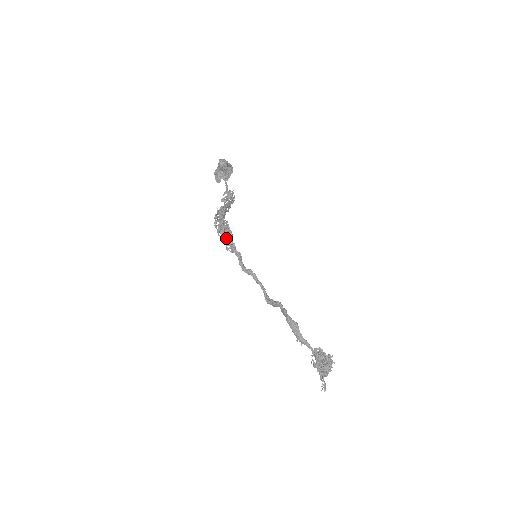
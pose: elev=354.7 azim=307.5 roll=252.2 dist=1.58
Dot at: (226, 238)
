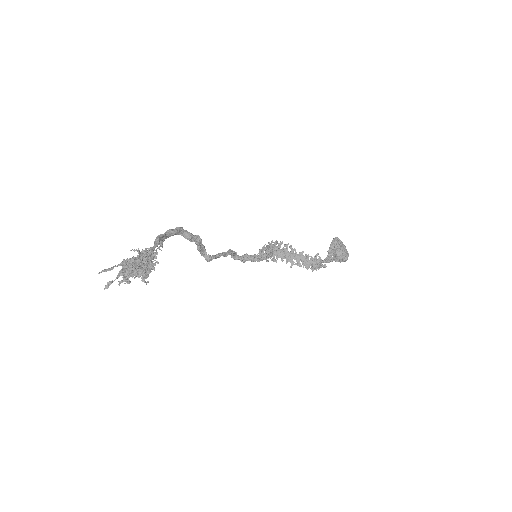
Dot at: occluded
